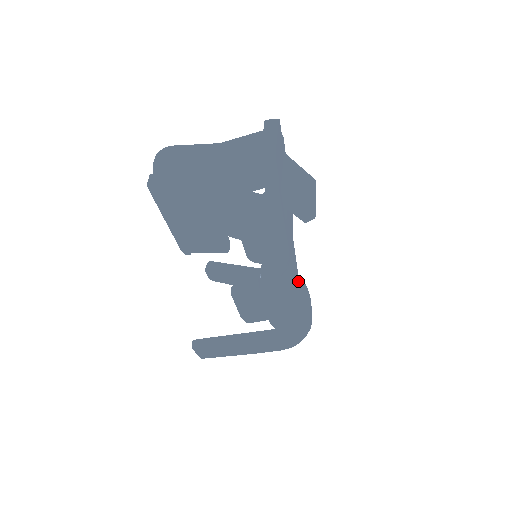
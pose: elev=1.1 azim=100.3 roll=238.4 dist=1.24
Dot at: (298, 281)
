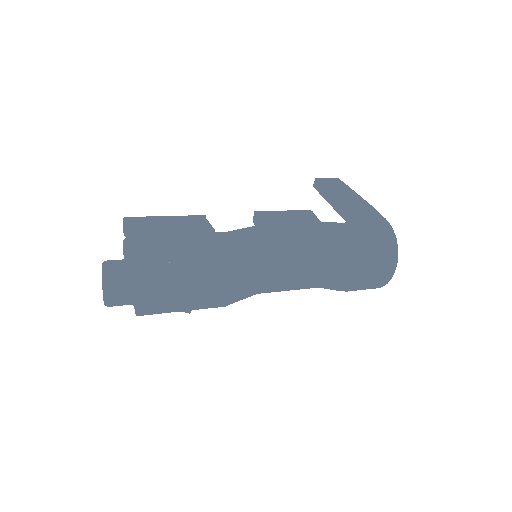
Dot at: (313, 271)
